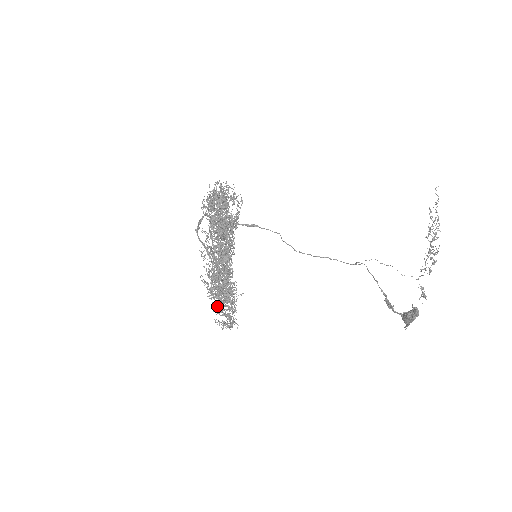
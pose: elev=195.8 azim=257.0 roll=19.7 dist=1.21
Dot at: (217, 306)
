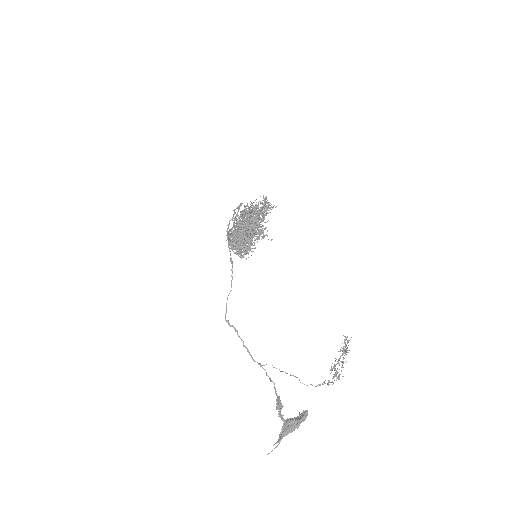
Dot at: occluded
